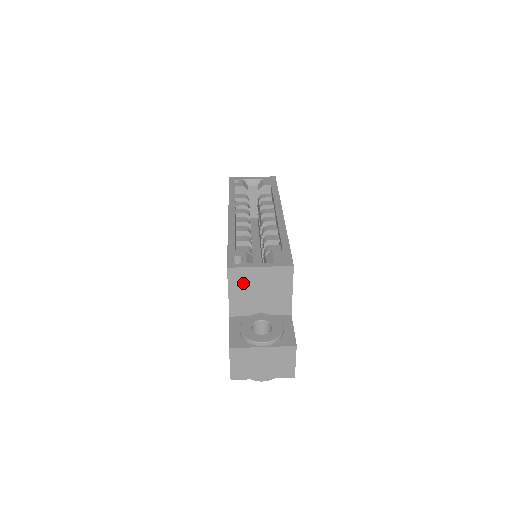
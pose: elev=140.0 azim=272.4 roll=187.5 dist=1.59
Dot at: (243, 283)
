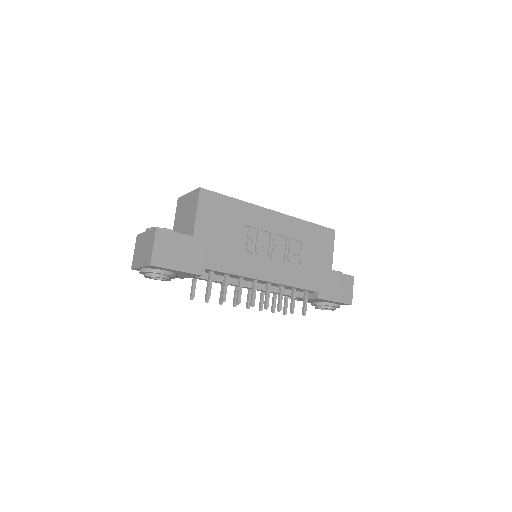
Dot at: (181, 210)
